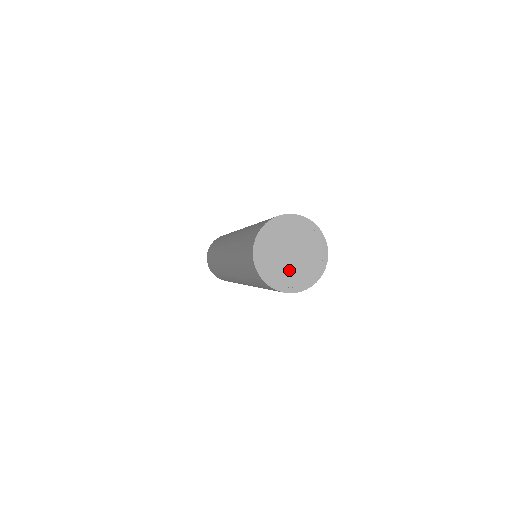
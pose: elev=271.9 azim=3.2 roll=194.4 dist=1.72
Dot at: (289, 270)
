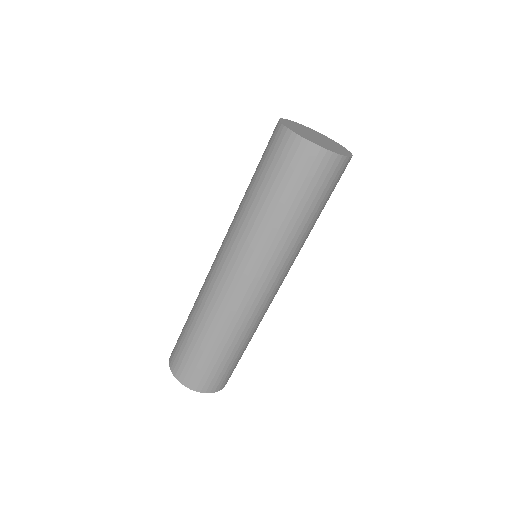
Dot at: (324, 144)
